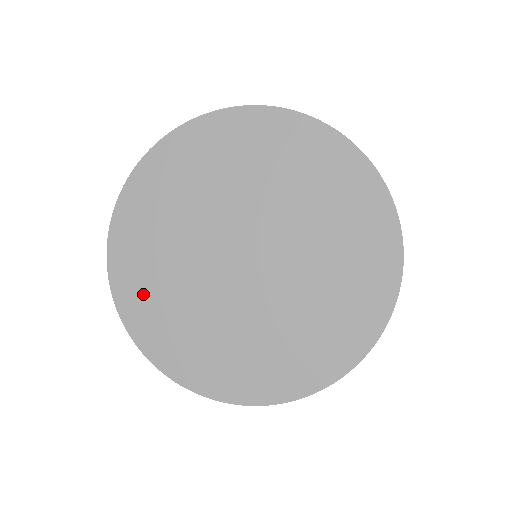
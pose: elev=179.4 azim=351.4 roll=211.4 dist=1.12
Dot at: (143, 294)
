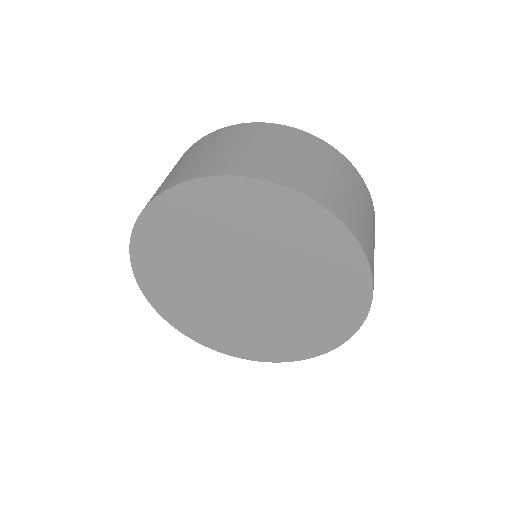
Dot at: (172, 303)
